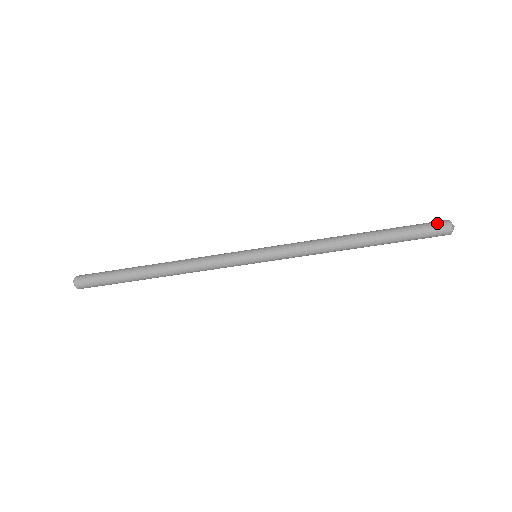
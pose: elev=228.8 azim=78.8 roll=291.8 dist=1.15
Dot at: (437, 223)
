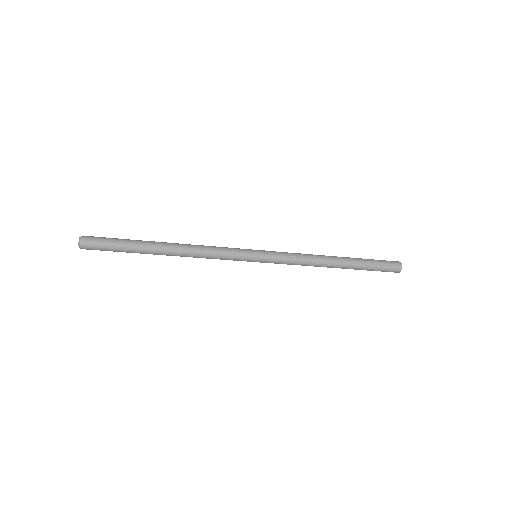
Dot at: (392, 261)
